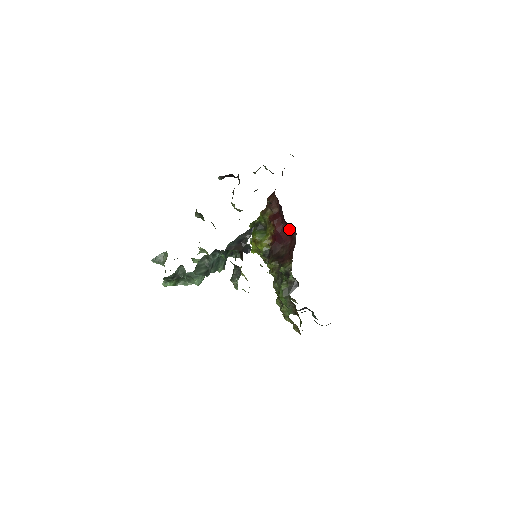
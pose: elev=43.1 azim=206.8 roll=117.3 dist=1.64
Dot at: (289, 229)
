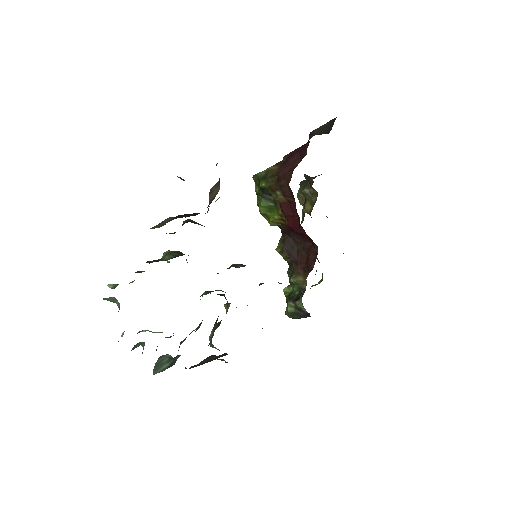
Dot at: (309, 237)
